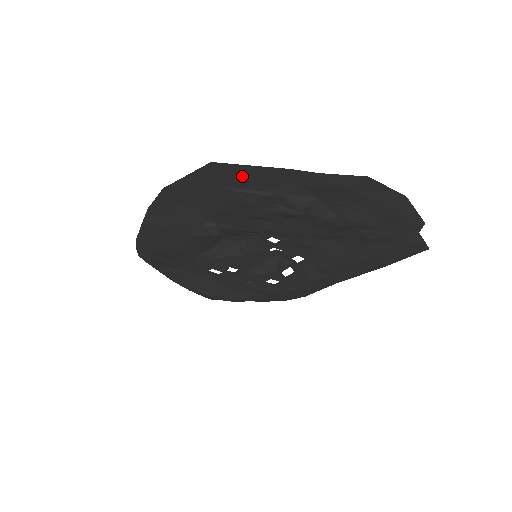
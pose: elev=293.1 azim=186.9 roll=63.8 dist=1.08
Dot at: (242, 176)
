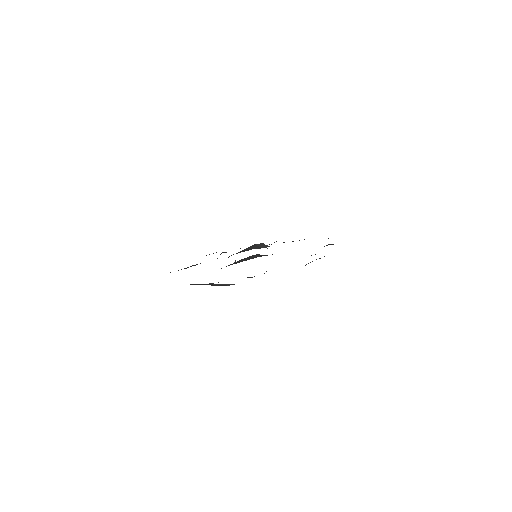
Dot at: occluded
